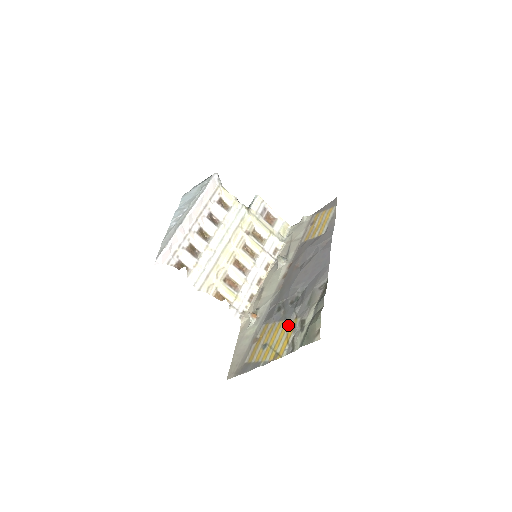
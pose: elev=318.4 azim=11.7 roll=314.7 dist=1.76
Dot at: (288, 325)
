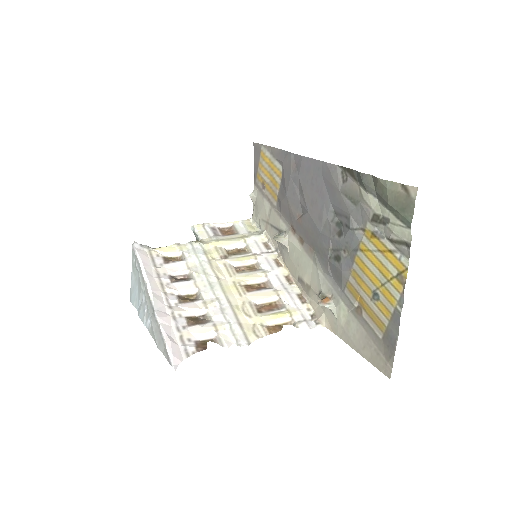
Dot at: (367, 246)
